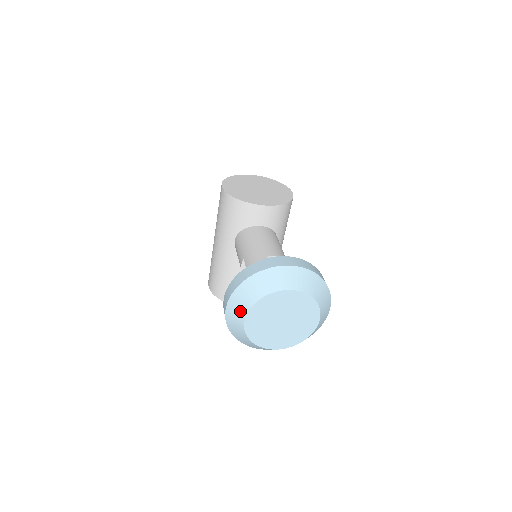
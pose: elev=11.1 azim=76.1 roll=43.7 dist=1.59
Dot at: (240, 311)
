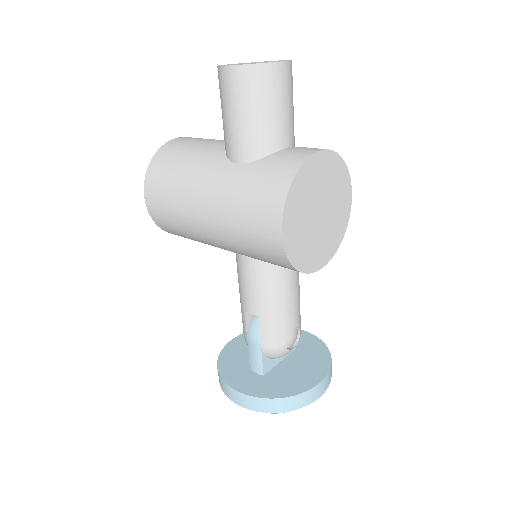
Dot at: occluded
